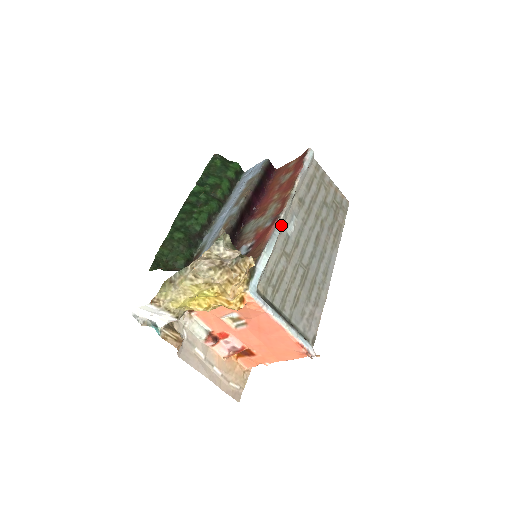
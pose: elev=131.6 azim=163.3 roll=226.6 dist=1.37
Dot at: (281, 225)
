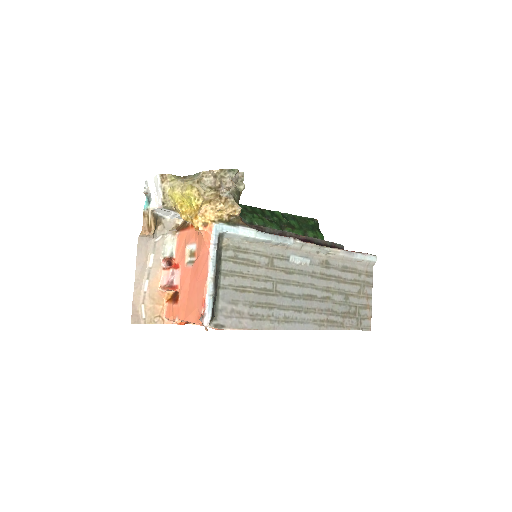
Dot at: (290, 242)
